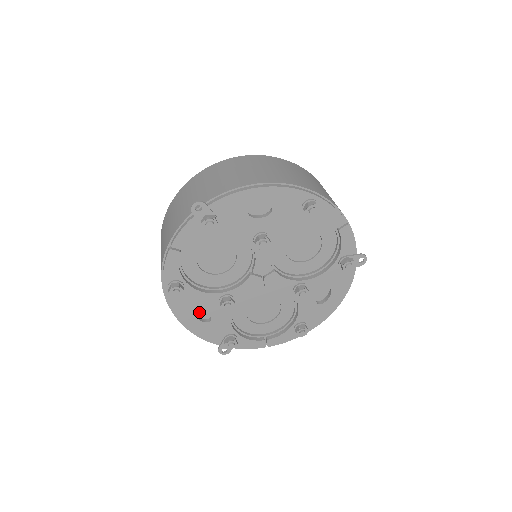
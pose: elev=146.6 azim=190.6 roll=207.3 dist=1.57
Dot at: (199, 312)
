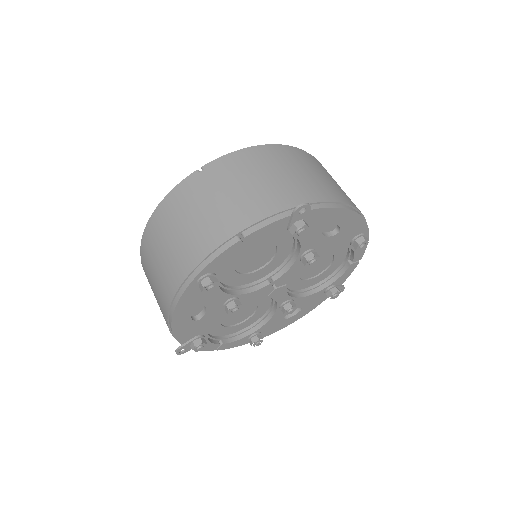
Dot at: occluded
